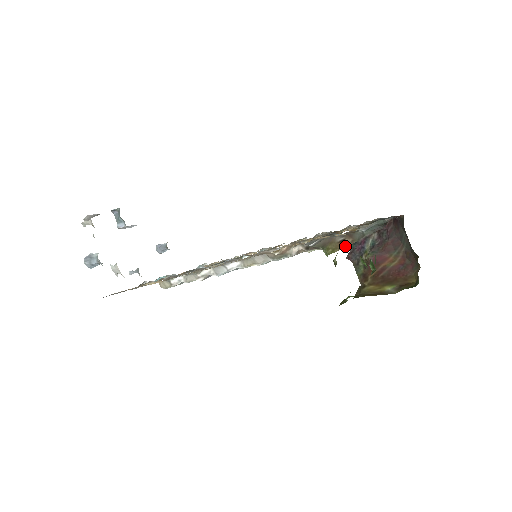
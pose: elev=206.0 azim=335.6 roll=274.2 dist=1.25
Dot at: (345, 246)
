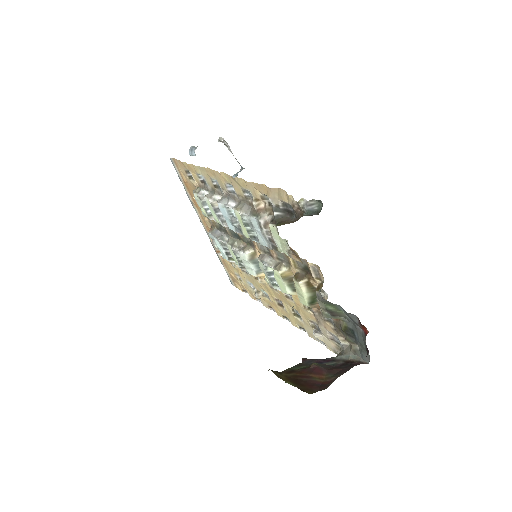
Dot at: (287, 223)
